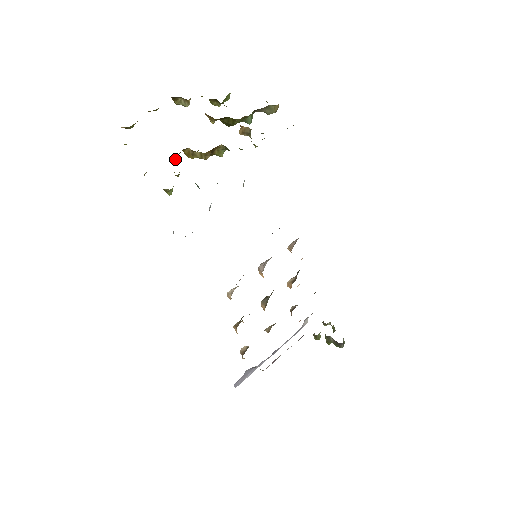
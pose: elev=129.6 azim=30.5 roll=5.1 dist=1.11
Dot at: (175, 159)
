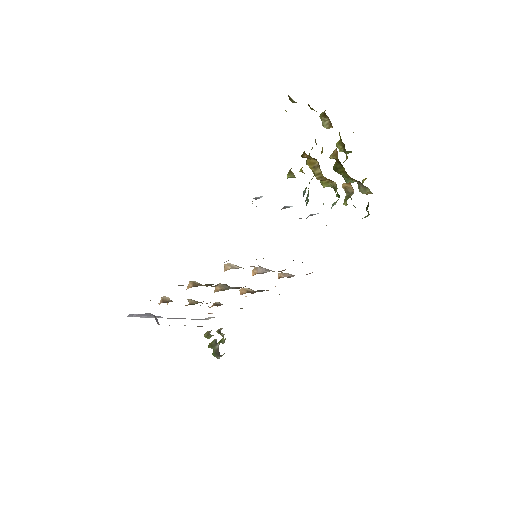
Dot at: (304, 157)
